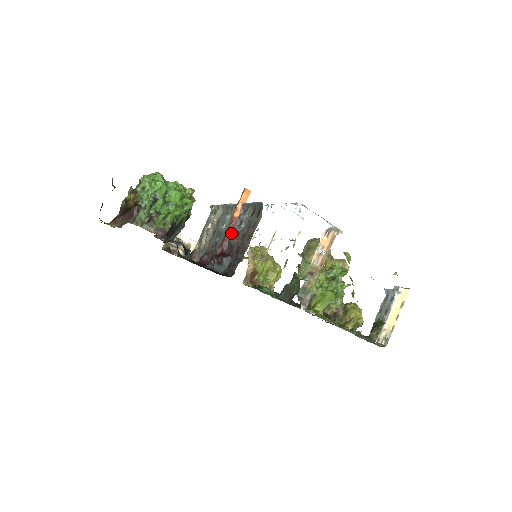
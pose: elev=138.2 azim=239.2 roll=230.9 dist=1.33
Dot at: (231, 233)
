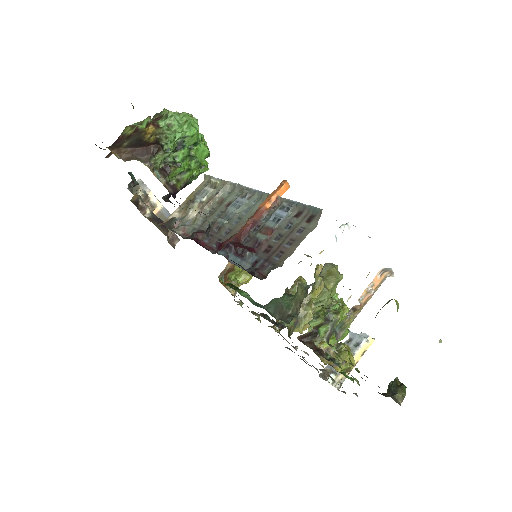
Dot at: (255, 224)
